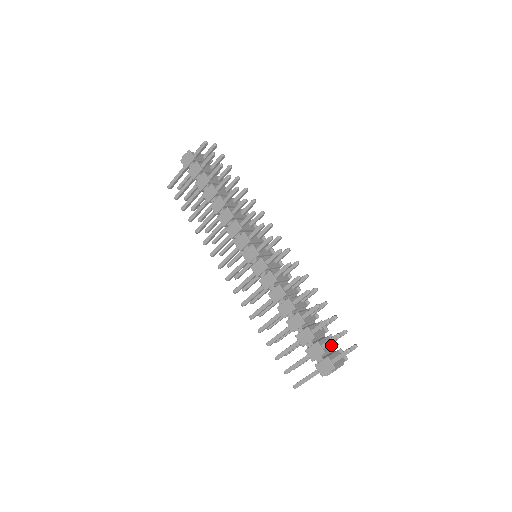
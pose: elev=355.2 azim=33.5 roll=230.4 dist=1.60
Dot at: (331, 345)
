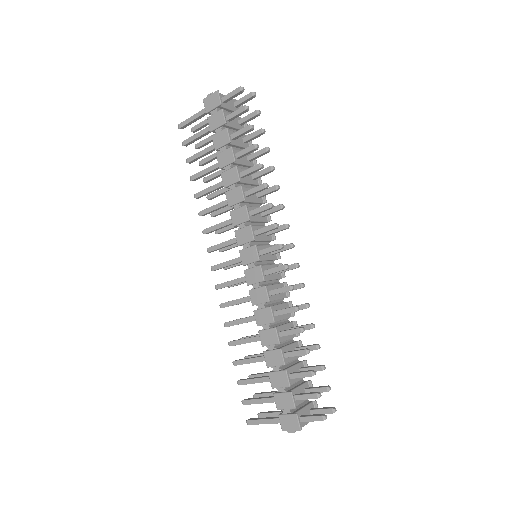
Dot at: occluded
